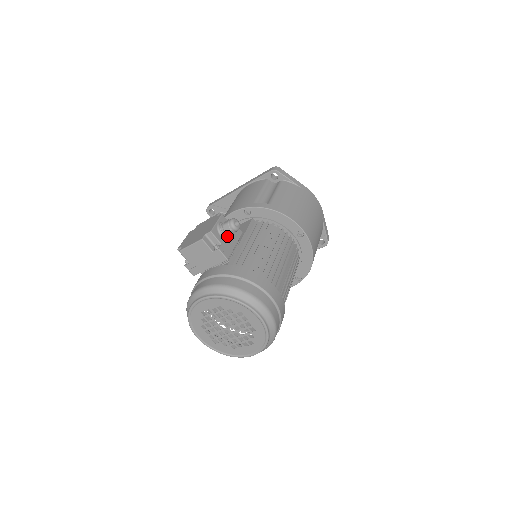
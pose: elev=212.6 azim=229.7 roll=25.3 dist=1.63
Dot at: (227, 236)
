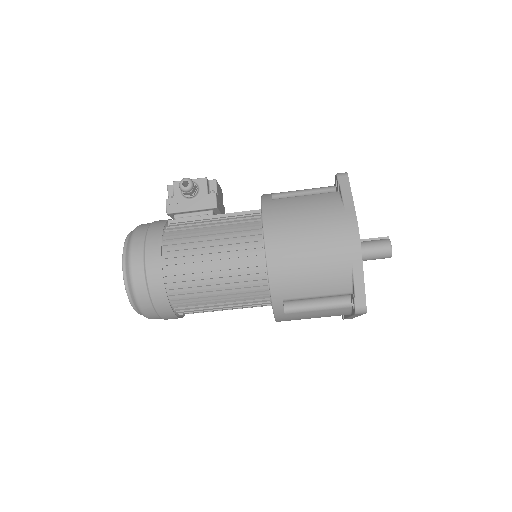
Dot at: (185, 195)
